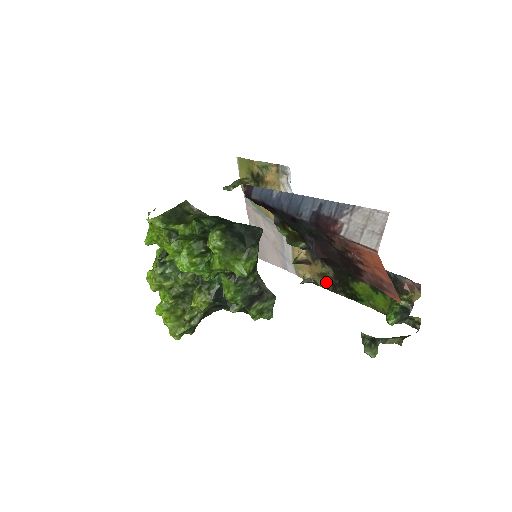
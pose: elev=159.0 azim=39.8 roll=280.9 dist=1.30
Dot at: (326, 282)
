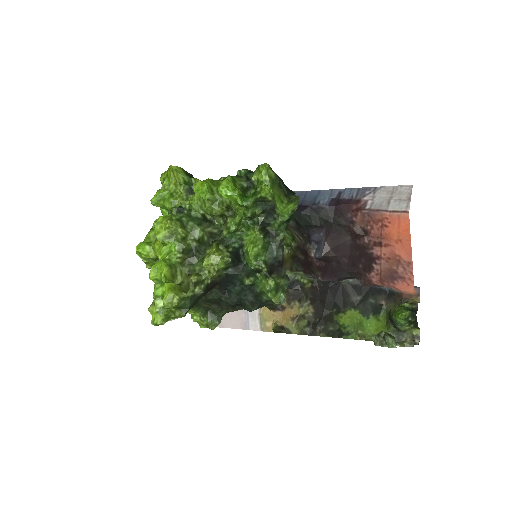
Dot at: (302, 325)
